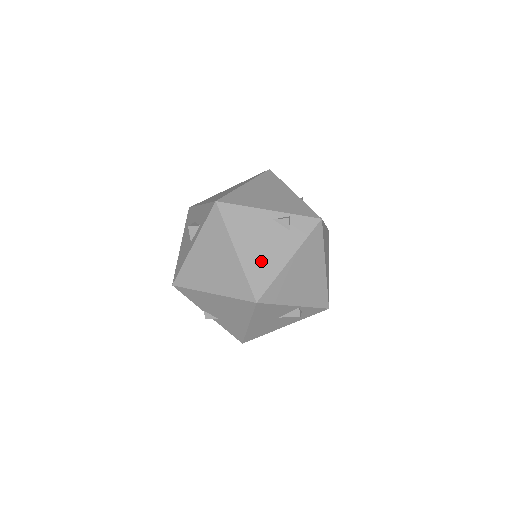
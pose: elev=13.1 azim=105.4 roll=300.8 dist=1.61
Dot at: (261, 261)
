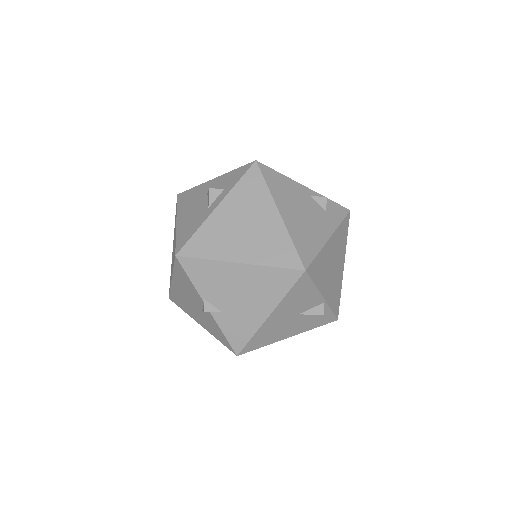
Dot at: (305, 230)
